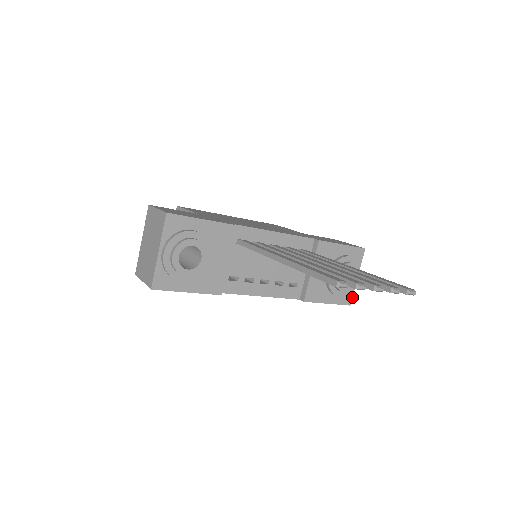
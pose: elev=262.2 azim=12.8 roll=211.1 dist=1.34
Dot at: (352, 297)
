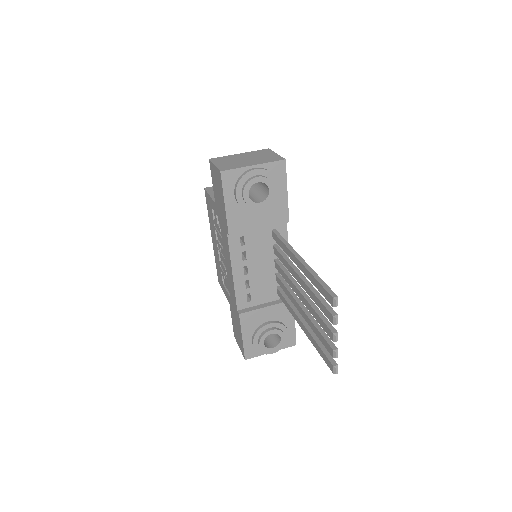
Dot at: (253, 357)
